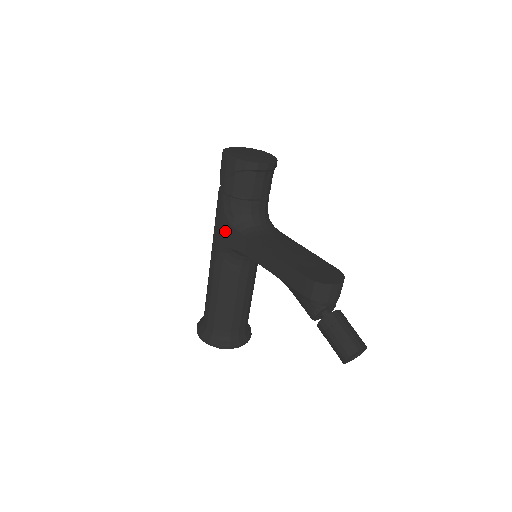
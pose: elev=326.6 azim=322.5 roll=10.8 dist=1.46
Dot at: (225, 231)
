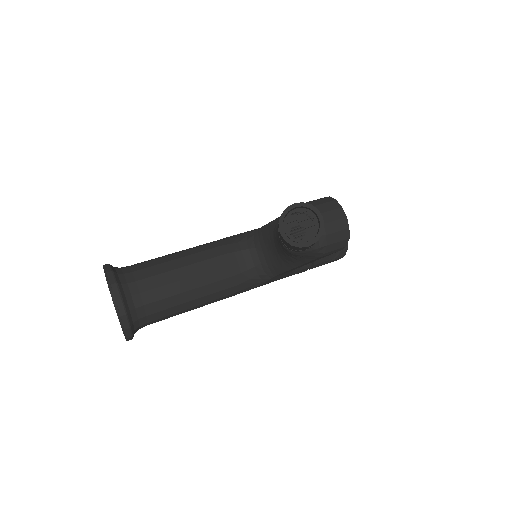
Dot at: occluded
